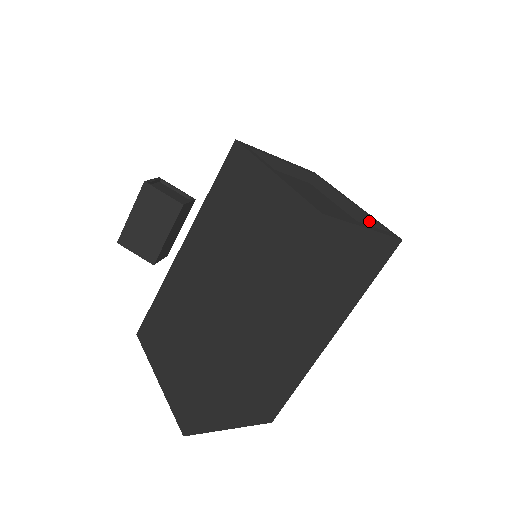
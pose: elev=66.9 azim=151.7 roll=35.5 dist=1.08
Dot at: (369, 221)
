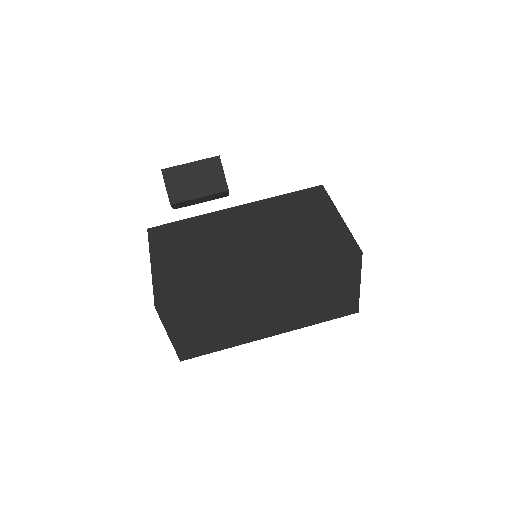
Dot at: occluded
